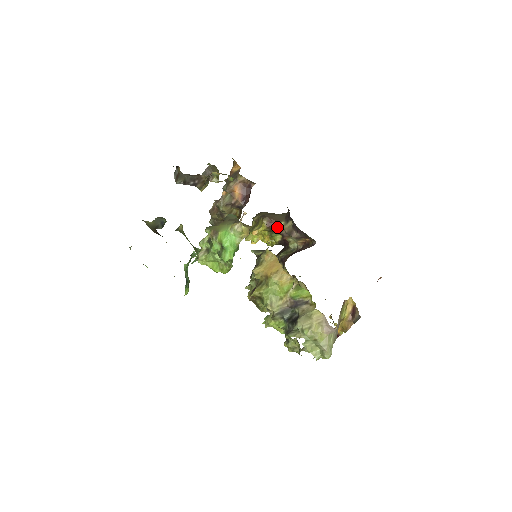
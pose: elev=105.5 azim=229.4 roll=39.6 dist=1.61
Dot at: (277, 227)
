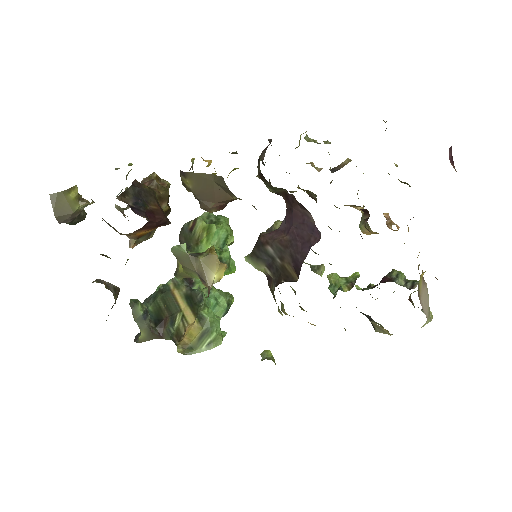
Dot at: occluded
